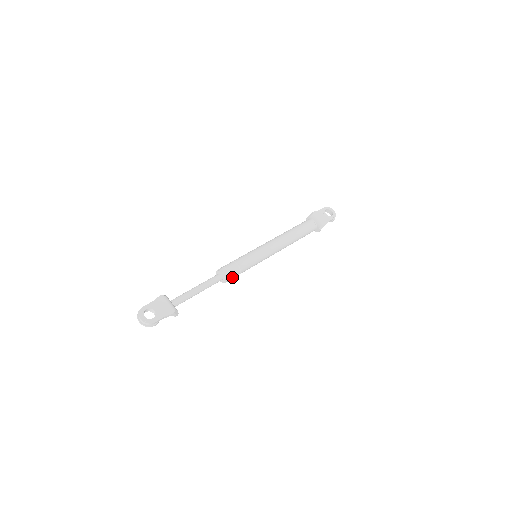
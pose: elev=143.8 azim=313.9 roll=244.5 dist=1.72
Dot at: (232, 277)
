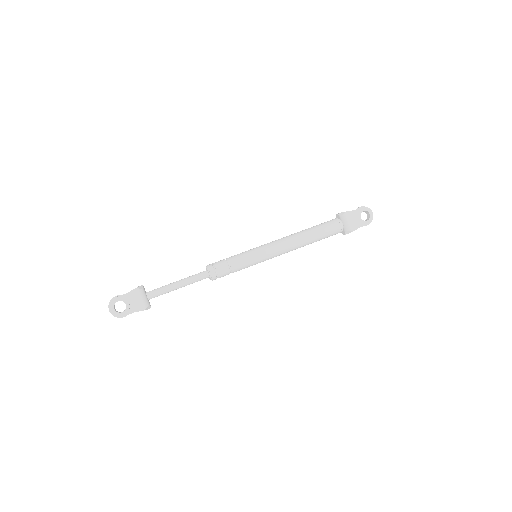
Dot at: (220, 277)
